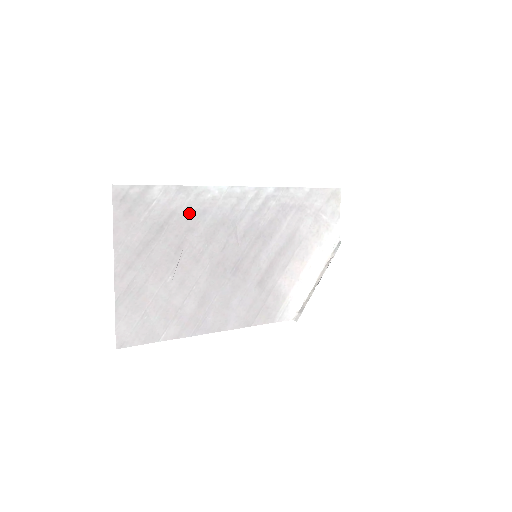
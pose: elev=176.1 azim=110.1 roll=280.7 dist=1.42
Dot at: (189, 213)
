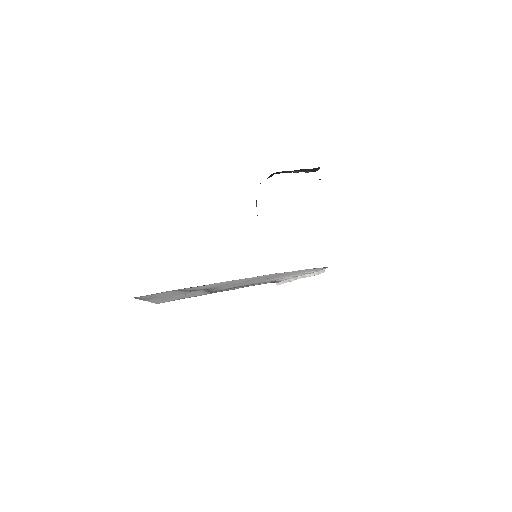
Dot at: (191, 289)
